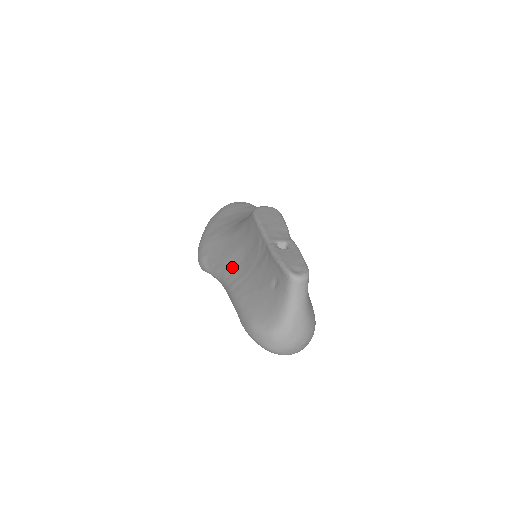
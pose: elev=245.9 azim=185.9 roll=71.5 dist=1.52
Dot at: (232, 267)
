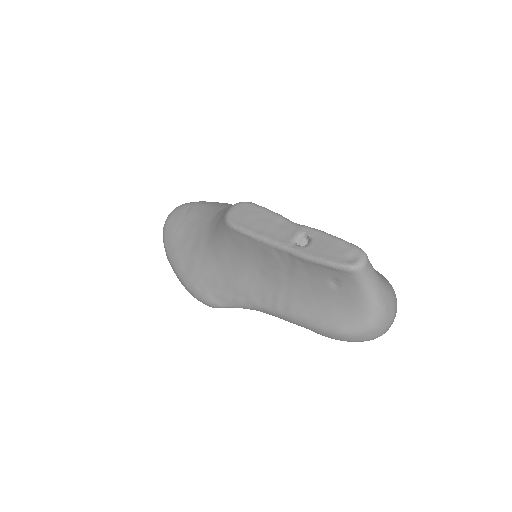
Dot at: (254, 290)
